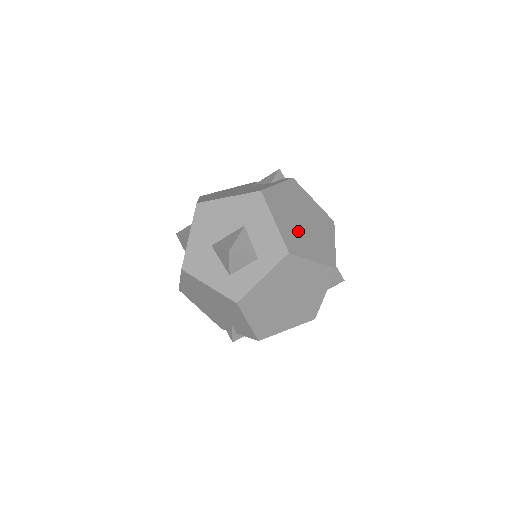
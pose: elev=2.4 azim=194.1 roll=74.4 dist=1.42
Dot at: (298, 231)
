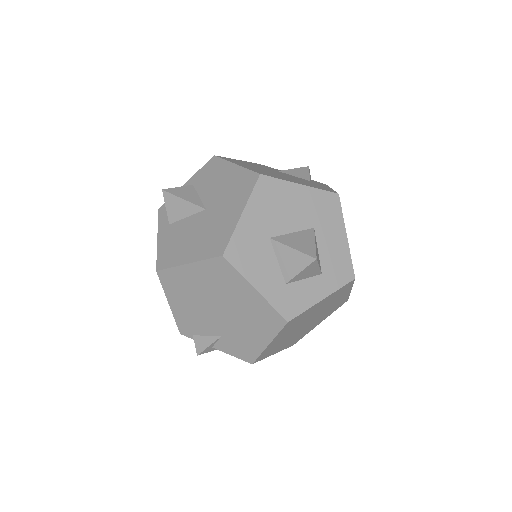
Dot at: occluded
